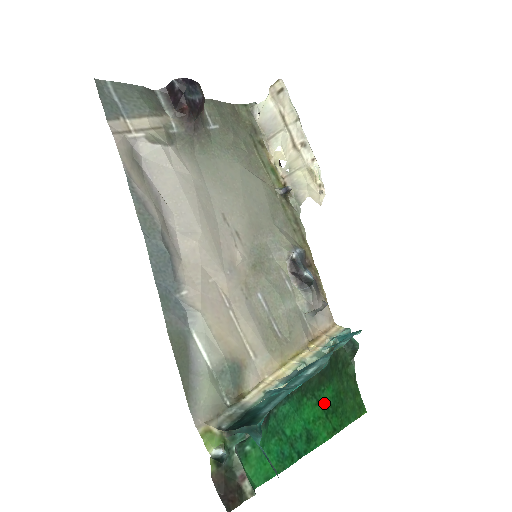
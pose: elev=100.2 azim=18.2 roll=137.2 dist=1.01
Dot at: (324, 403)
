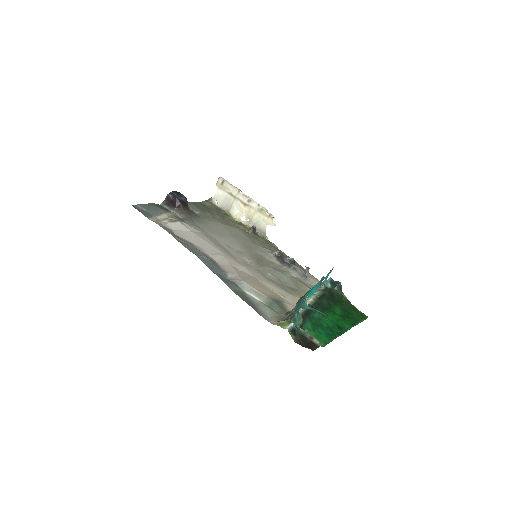
Dot at: (338, 313)
